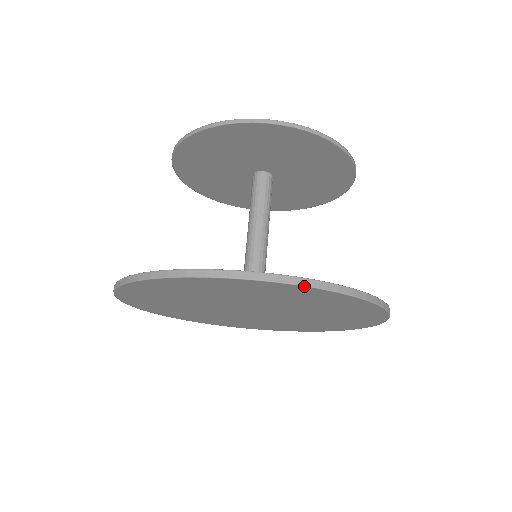
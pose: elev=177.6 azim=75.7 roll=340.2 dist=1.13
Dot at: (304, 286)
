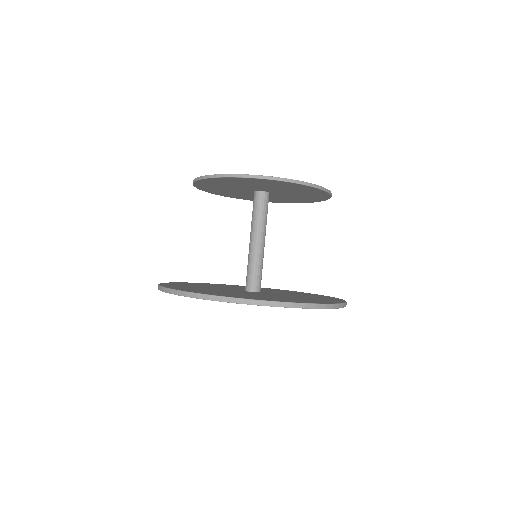
Dot at: occluded
